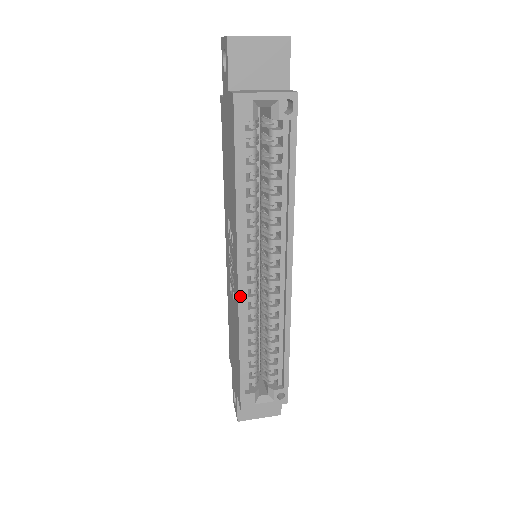
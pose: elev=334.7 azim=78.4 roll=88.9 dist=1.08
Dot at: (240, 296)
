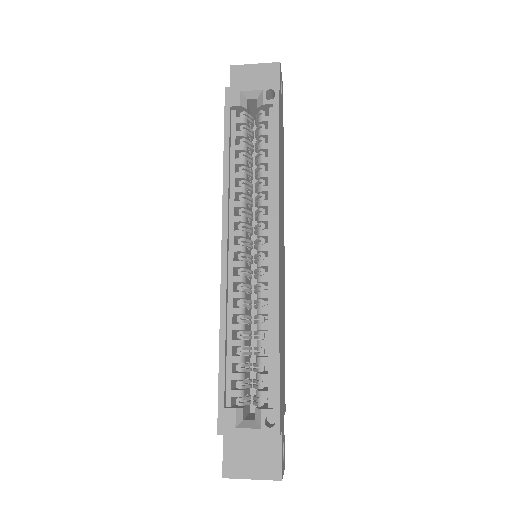
Dot at: (223, 269)
